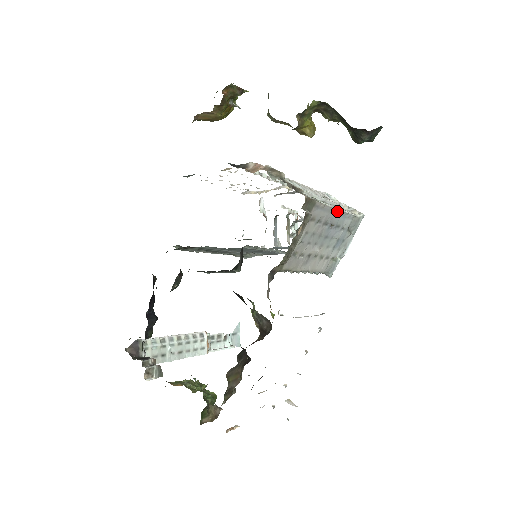
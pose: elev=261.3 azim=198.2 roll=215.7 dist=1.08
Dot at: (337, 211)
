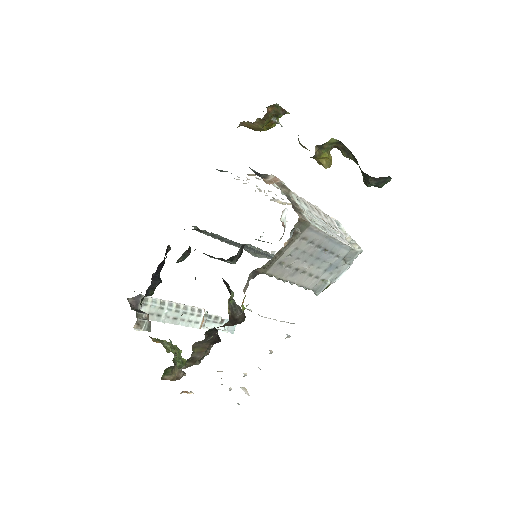
Dot at: (333, 239)
